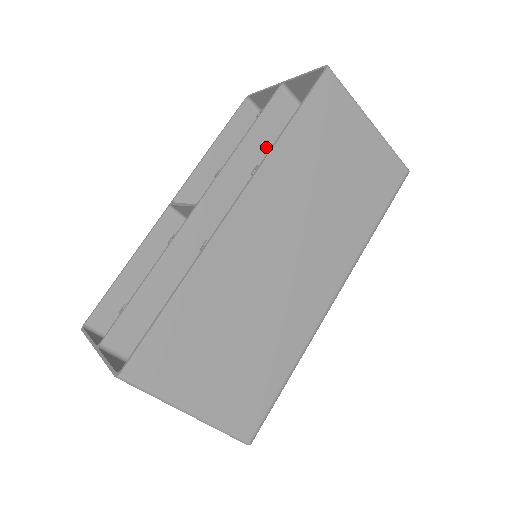
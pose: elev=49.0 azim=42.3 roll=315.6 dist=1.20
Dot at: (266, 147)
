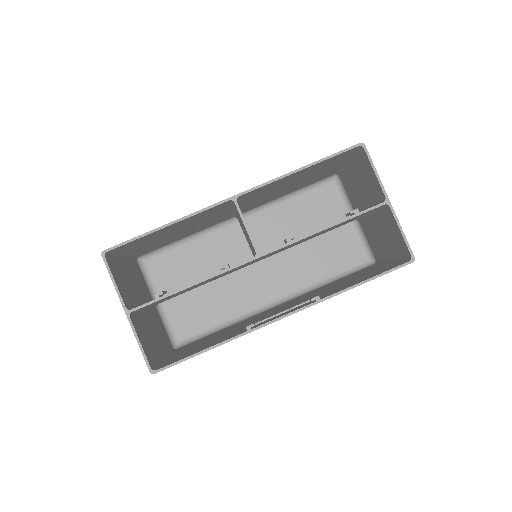
Dot at: occluded
